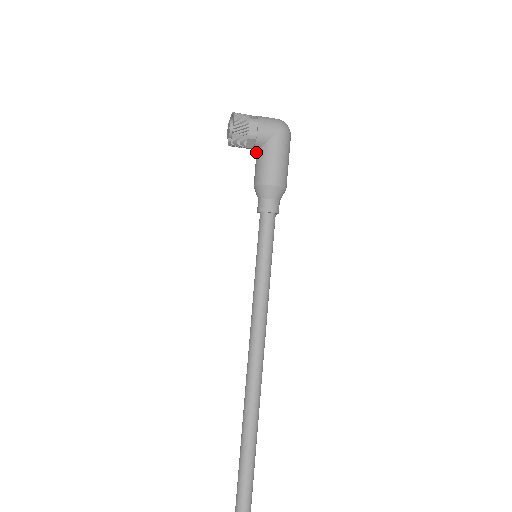
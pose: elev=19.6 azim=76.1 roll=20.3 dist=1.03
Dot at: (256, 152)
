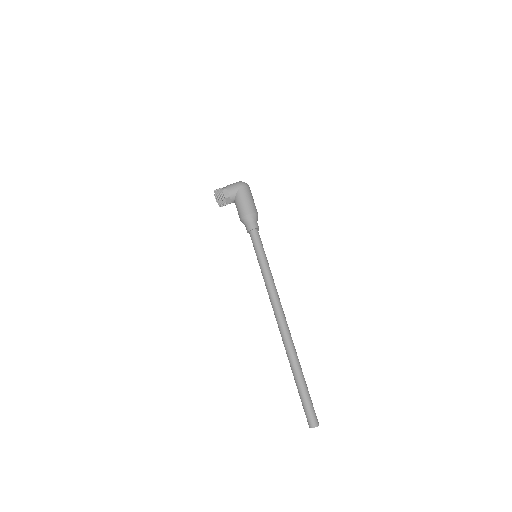
Dot at: occluded
